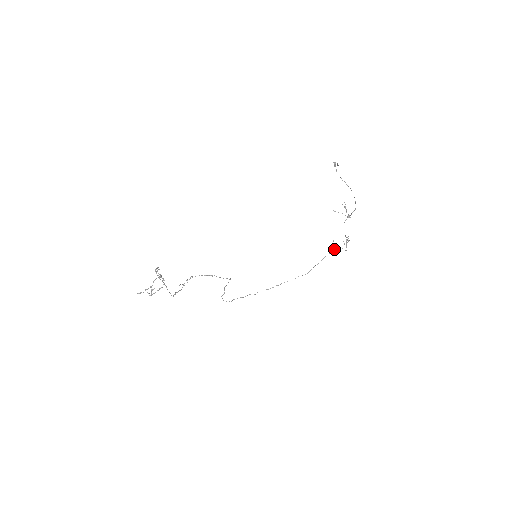
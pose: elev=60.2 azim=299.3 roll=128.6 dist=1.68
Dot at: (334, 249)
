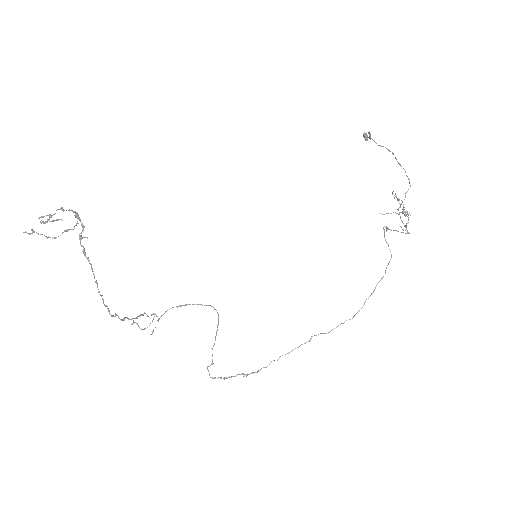
Dot at: occluded
